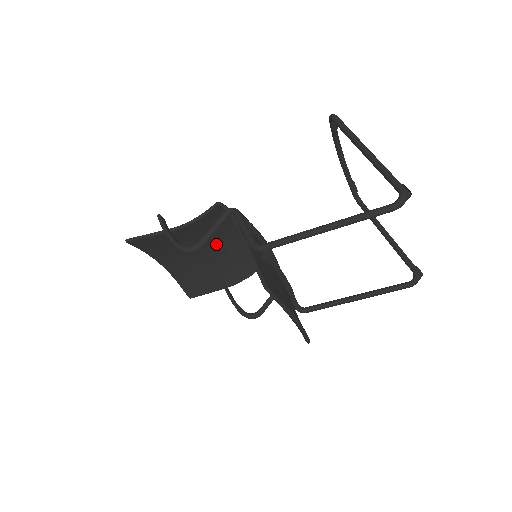
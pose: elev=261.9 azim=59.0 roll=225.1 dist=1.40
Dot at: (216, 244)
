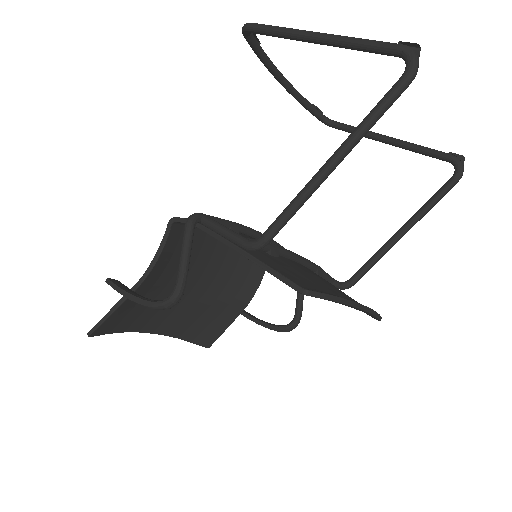
Dot at: (200, 271)
